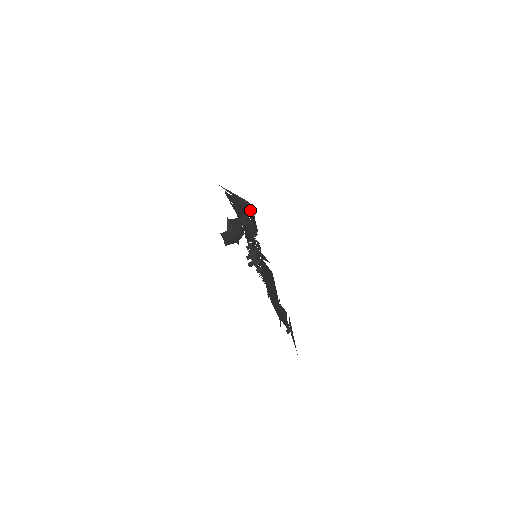
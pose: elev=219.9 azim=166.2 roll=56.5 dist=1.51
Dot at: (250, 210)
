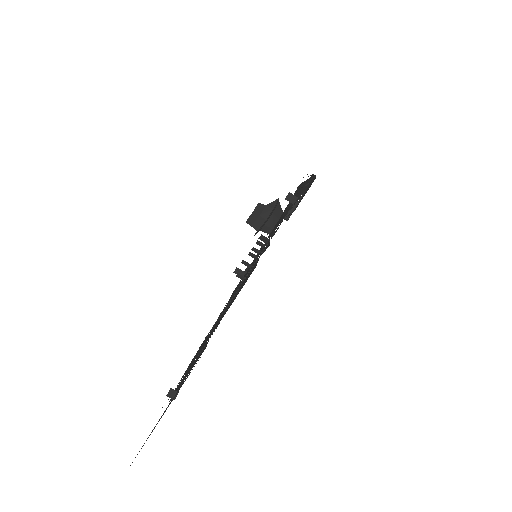
Dot at: (312, 182)
